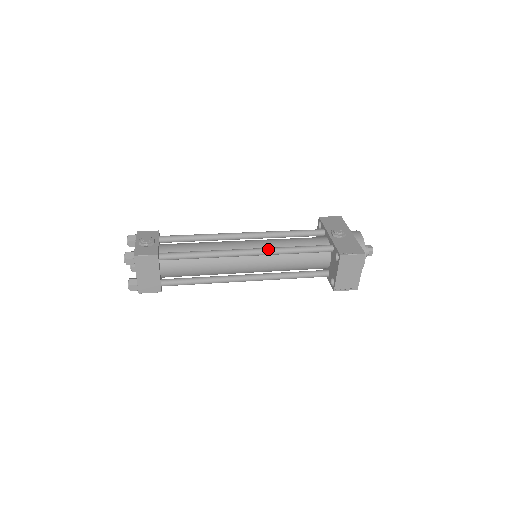
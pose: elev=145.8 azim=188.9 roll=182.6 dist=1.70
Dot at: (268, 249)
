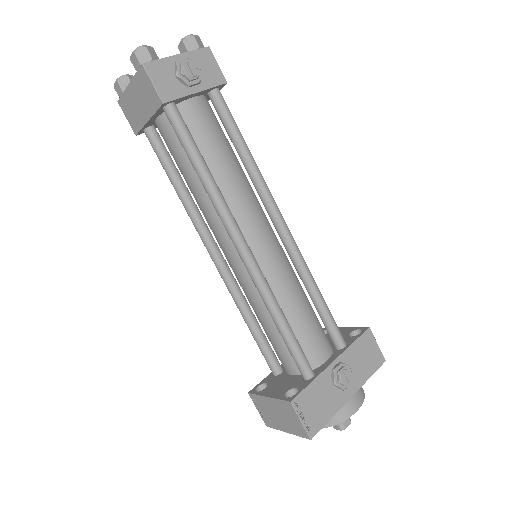
Dot at: (260, 278)
